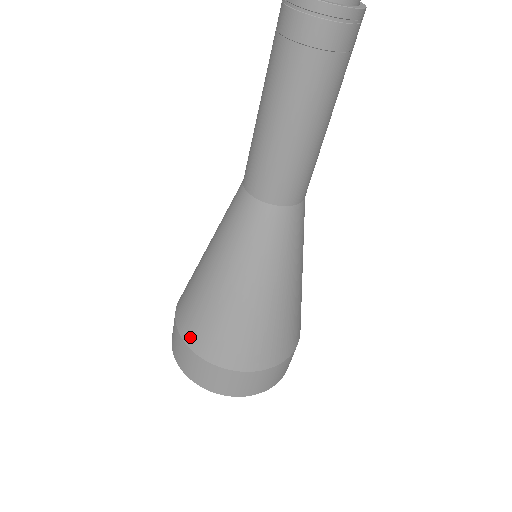
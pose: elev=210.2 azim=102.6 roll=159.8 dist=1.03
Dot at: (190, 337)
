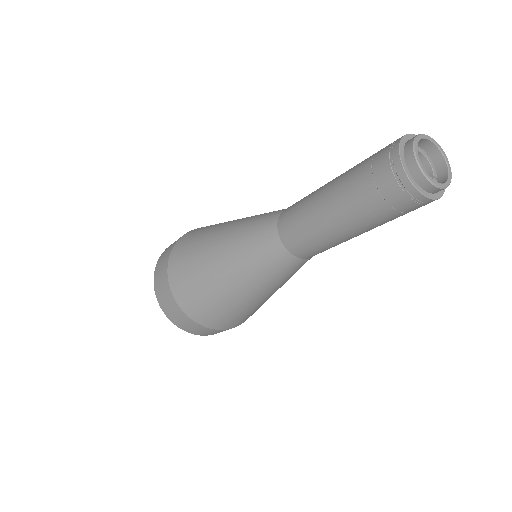
Dot at: (176, 285)
